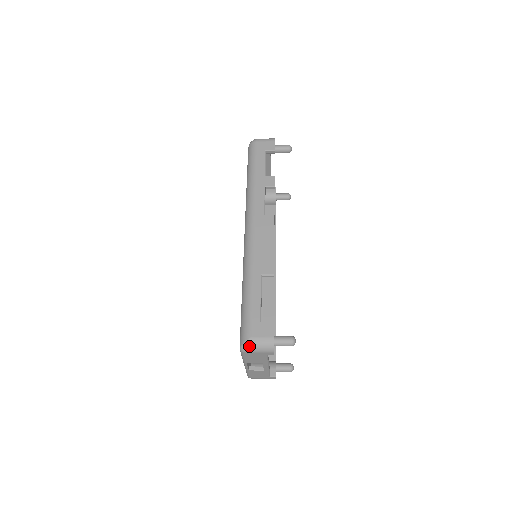
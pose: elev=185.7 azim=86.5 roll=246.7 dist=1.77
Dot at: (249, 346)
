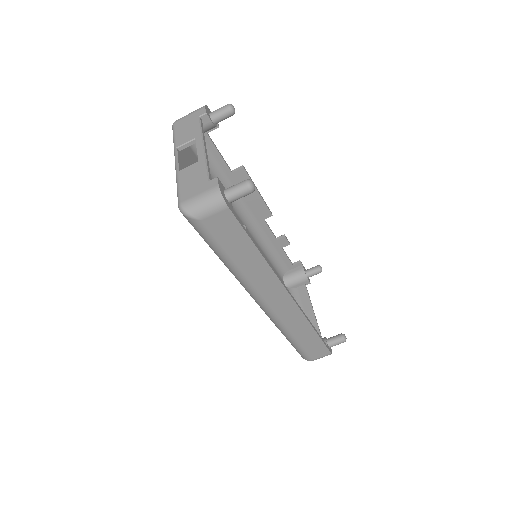
Dot at: occluded
